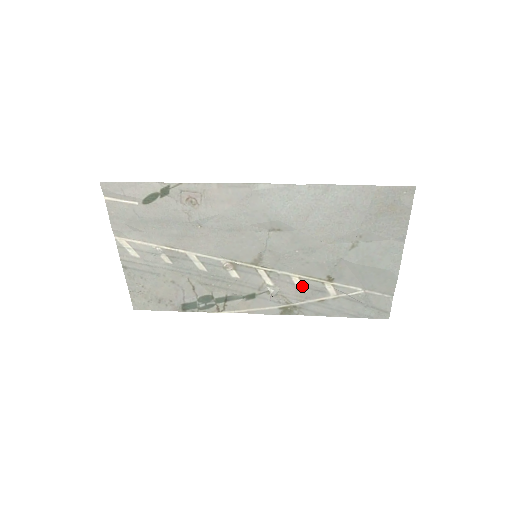
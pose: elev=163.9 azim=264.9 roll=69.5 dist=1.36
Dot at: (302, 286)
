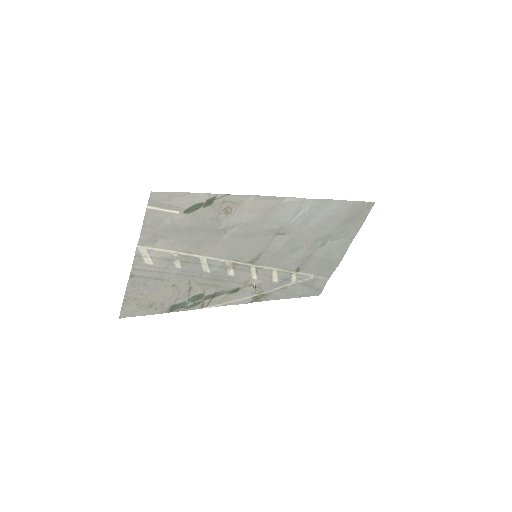
Dot at: (276, 277)
